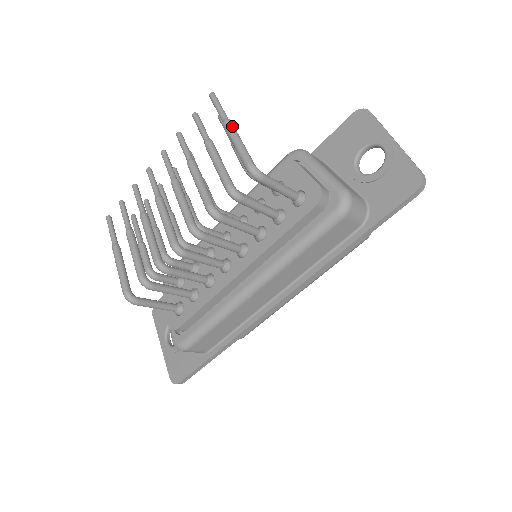
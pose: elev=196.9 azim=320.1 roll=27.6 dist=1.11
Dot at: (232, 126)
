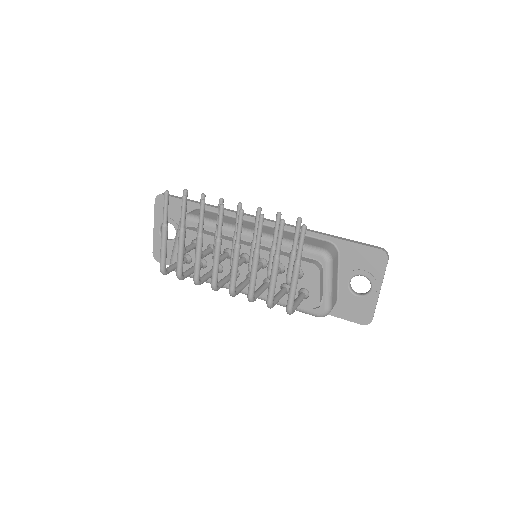
Dot at: (299, 272)
